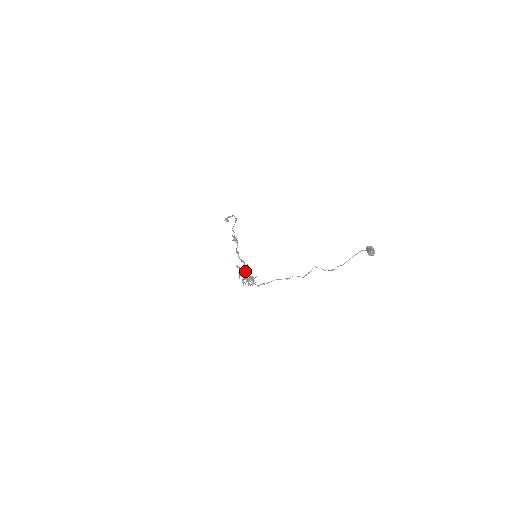
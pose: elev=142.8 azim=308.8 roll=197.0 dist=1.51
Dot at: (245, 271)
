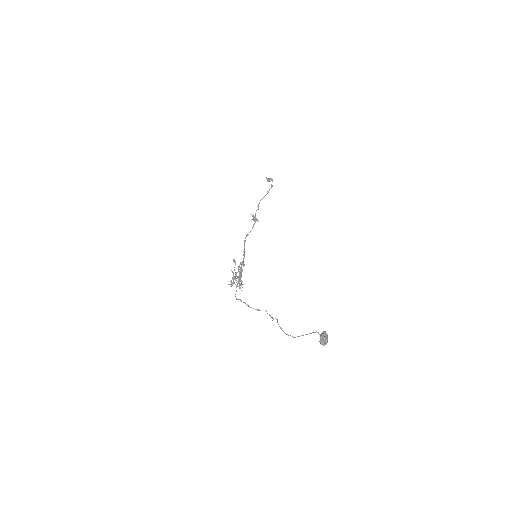
Dot at: occluded
